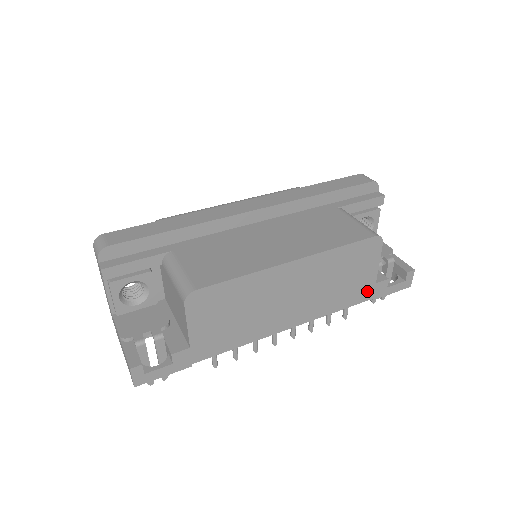
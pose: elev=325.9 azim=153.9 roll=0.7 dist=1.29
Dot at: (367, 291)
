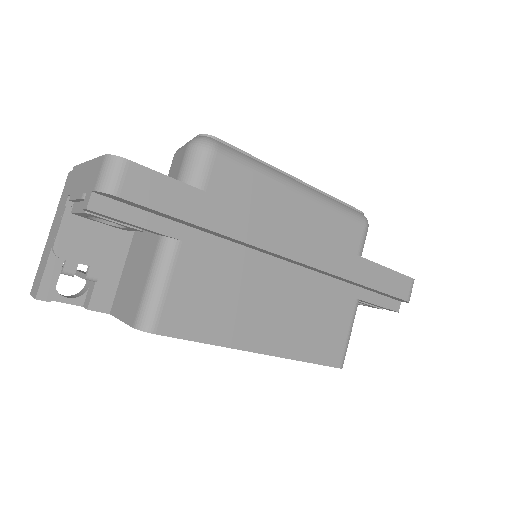
Dot at: occluded
